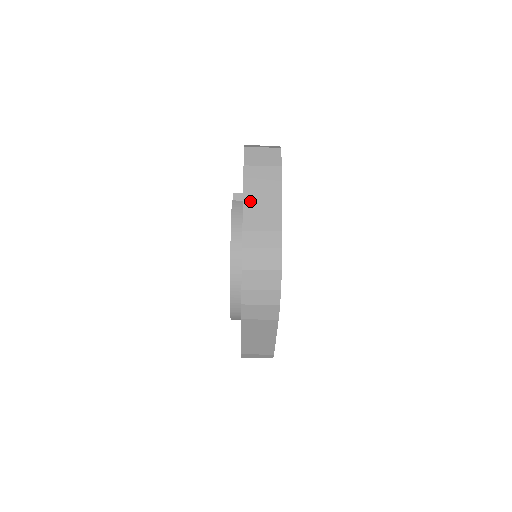
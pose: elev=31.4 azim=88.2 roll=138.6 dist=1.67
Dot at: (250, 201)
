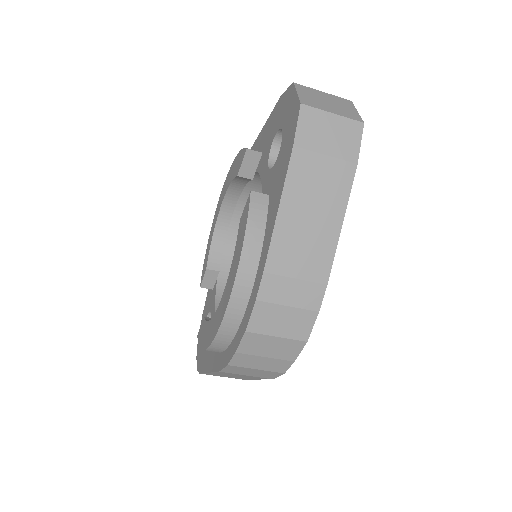
Dot at: (288, 219)
